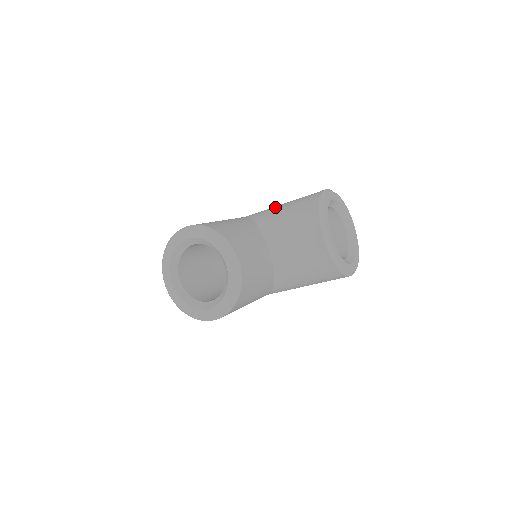
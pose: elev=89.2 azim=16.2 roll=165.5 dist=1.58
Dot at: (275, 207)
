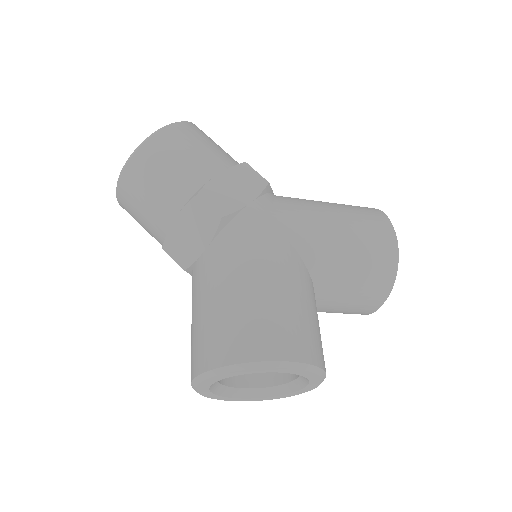
Dot at: (332, 241)
